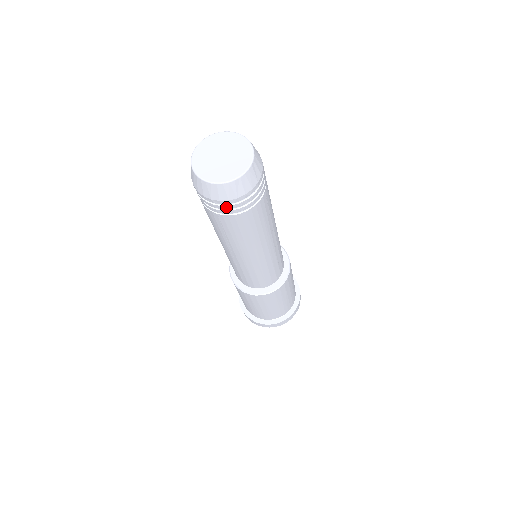
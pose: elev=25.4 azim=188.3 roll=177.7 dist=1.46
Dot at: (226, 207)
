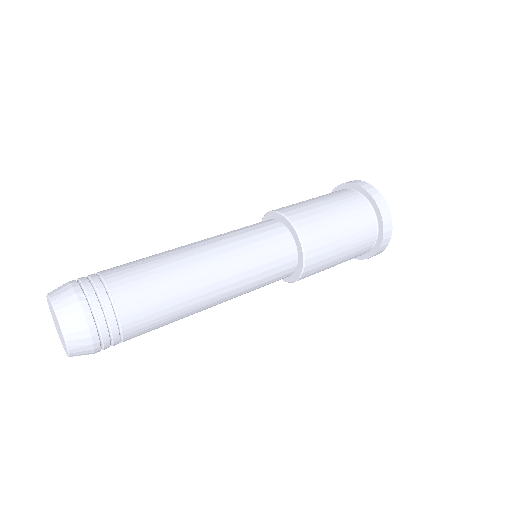
Dot at: occluded
